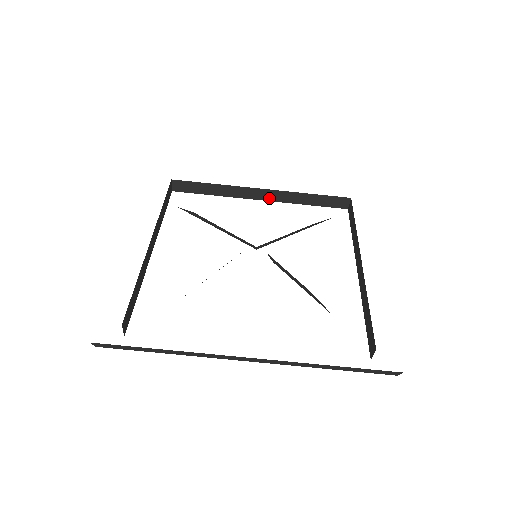
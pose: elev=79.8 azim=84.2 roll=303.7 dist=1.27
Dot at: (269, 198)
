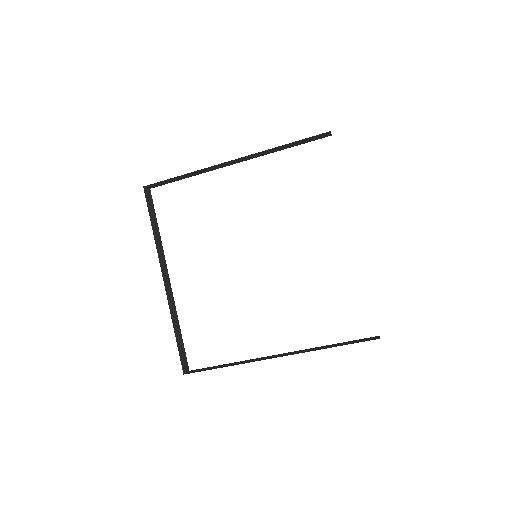
Dot at: (244, 160)
